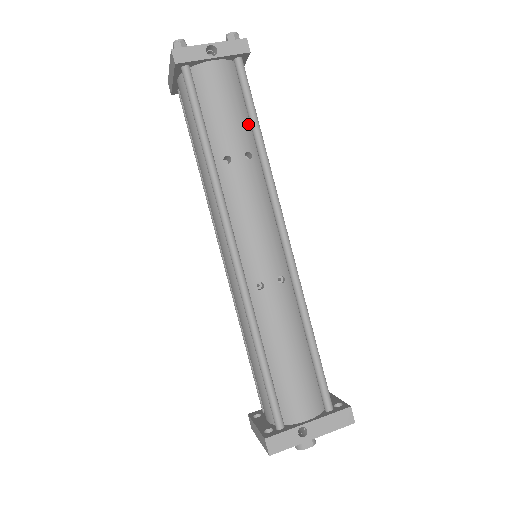
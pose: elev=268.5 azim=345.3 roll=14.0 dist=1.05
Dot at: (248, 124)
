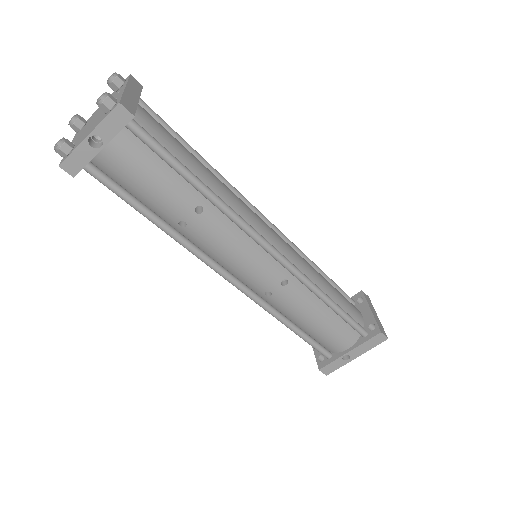
Dot at: (181, 178)
